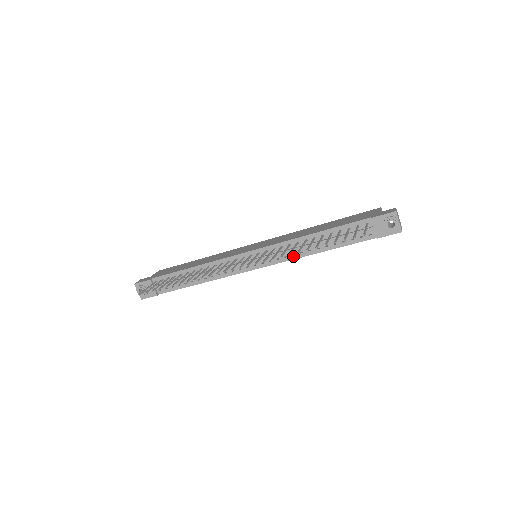
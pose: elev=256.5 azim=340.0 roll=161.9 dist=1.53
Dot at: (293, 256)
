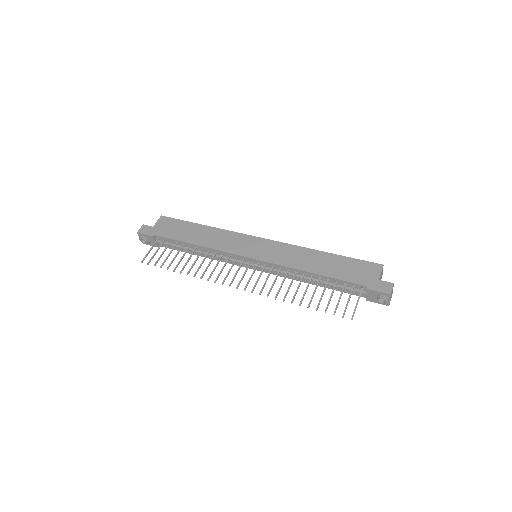
Dot at: (289, 277)
